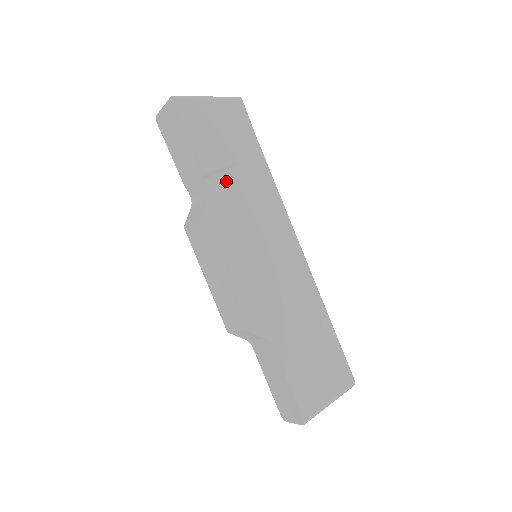
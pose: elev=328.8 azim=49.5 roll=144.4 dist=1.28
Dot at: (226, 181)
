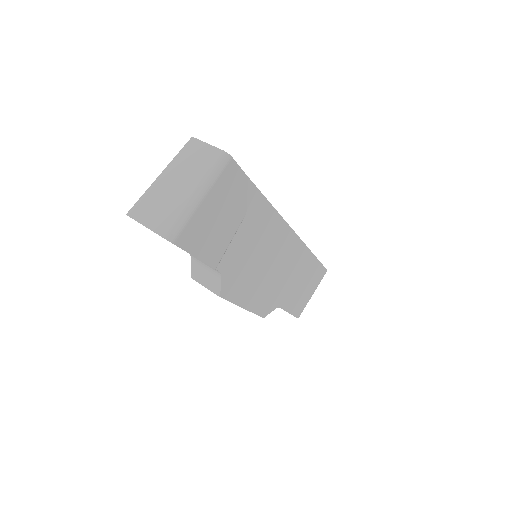
Dot at: (232, 251)
